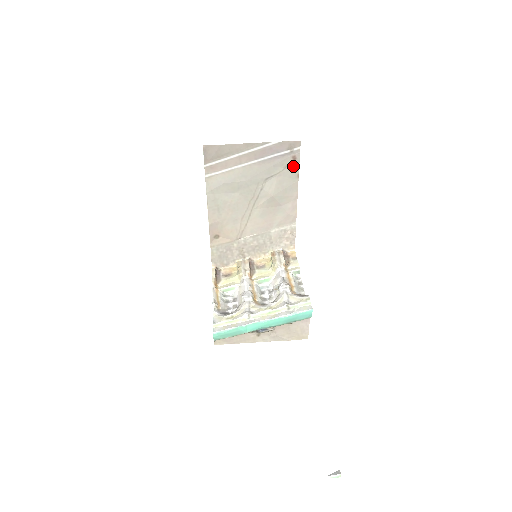
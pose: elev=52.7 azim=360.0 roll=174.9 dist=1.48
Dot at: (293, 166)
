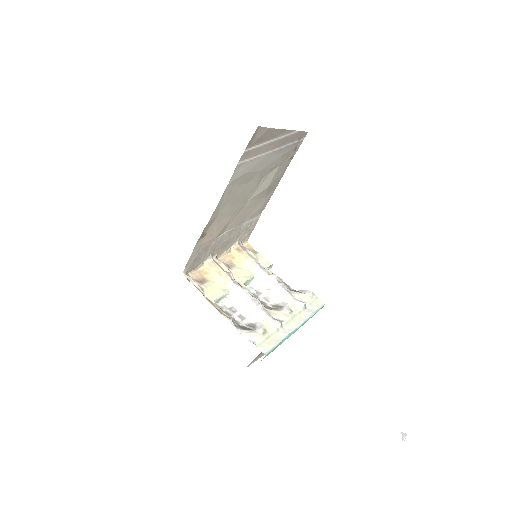
Dot at: (291, 156)
